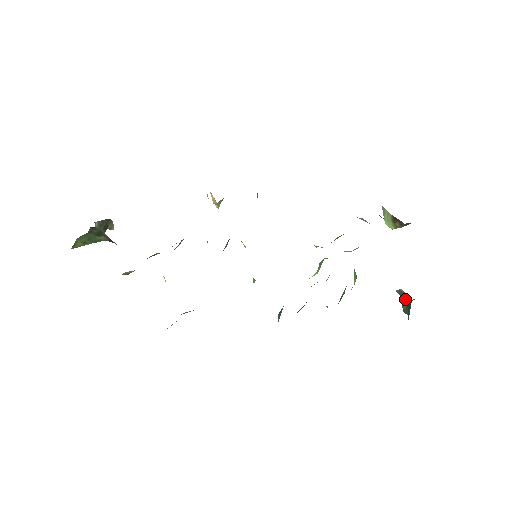
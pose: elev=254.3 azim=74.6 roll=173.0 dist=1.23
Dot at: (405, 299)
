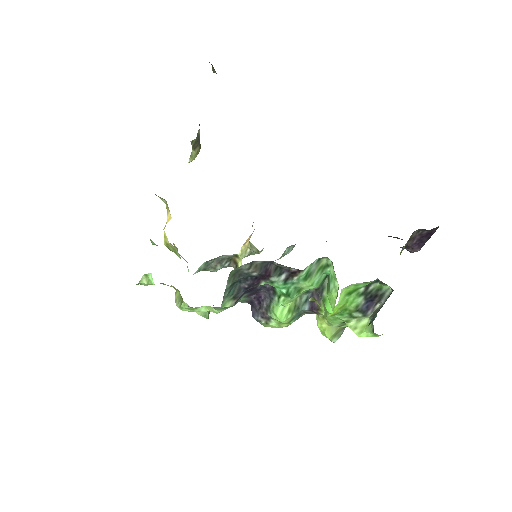
Dot at: occluded
